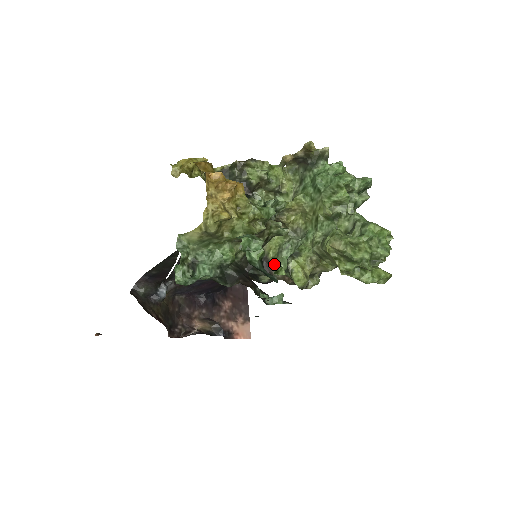
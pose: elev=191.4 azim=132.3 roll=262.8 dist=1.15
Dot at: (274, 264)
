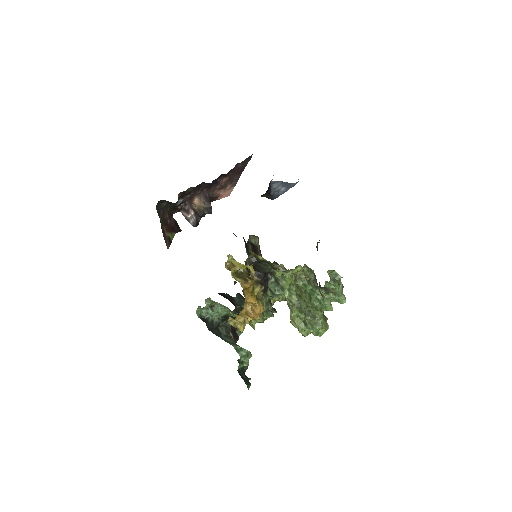
Dot at: occluded
